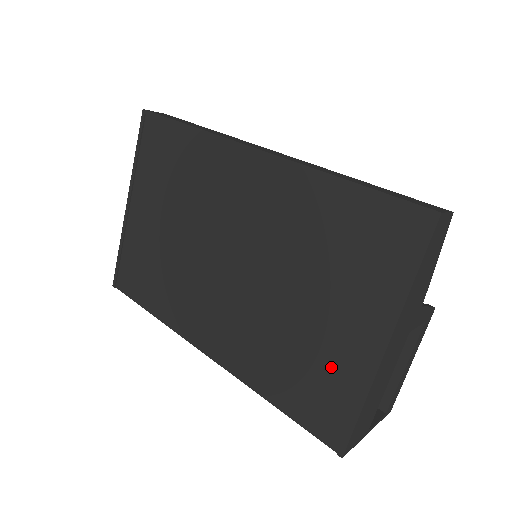
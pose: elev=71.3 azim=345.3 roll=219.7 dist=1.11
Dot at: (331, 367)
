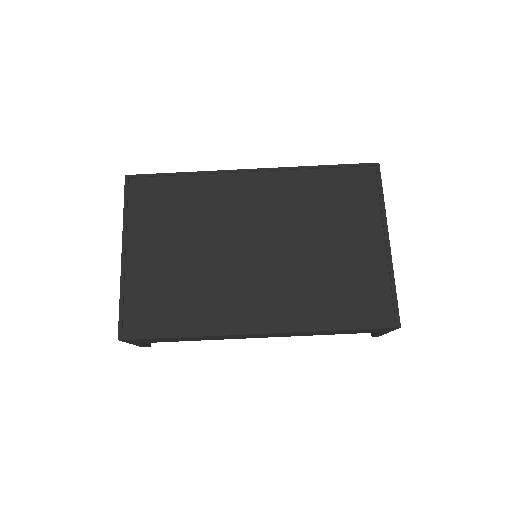
Dot at: (364, 274)
